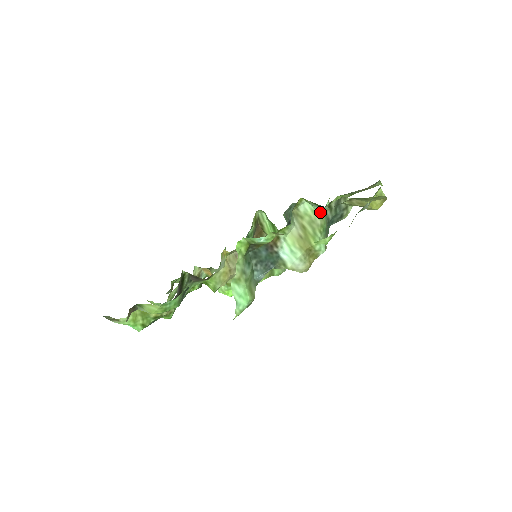
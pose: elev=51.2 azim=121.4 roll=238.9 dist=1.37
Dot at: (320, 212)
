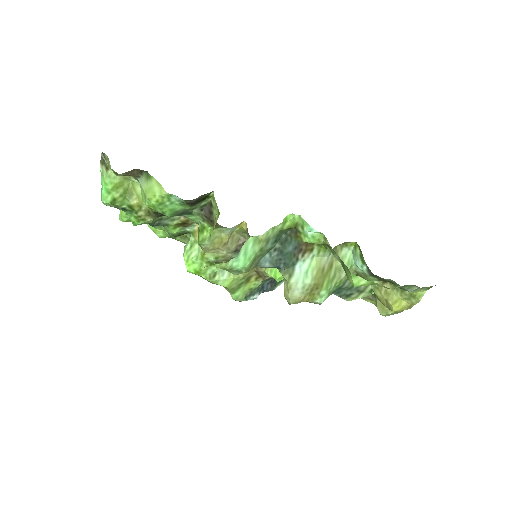
Dot at: (350, 270)
